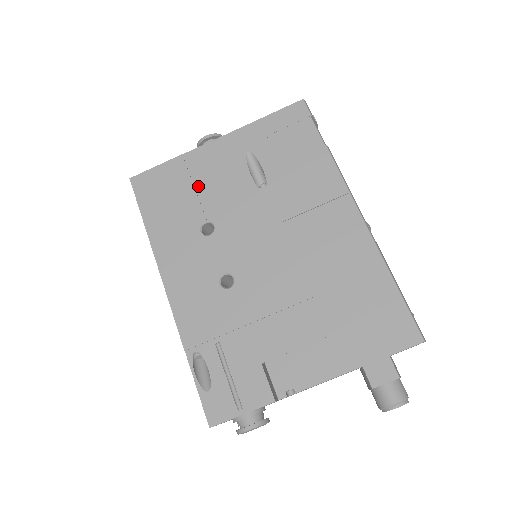
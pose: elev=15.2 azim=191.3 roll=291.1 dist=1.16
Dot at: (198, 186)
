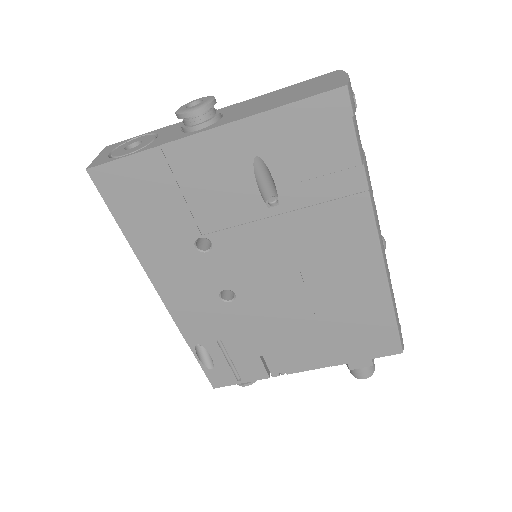
Dot at: (187, 194)
